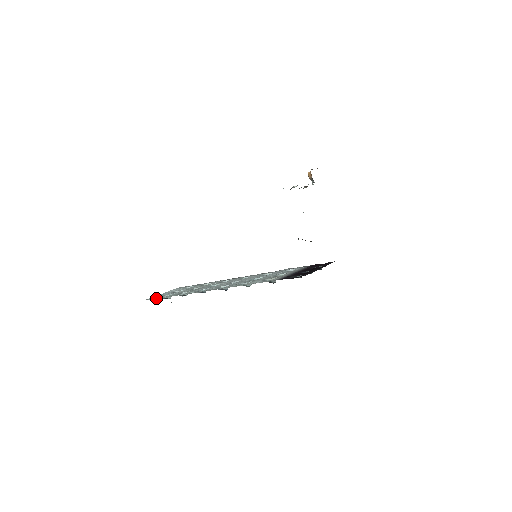
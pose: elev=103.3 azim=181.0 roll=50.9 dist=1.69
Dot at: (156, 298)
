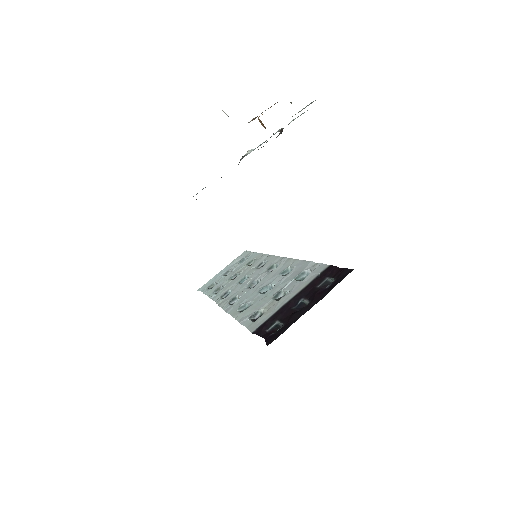
Dot at: (204, 290)
